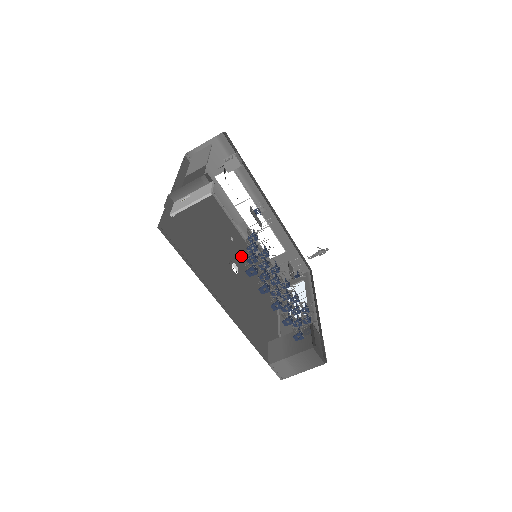
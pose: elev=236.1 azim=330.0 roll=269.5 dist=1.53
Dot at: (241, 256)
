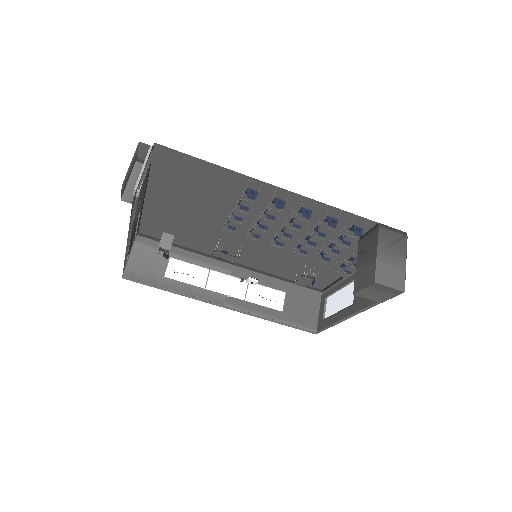
Dot at: occluded
